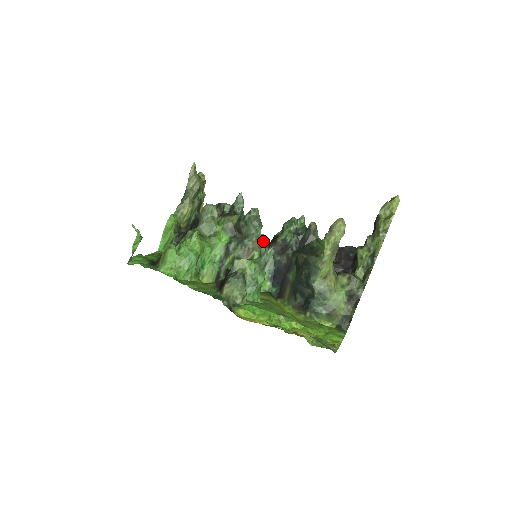
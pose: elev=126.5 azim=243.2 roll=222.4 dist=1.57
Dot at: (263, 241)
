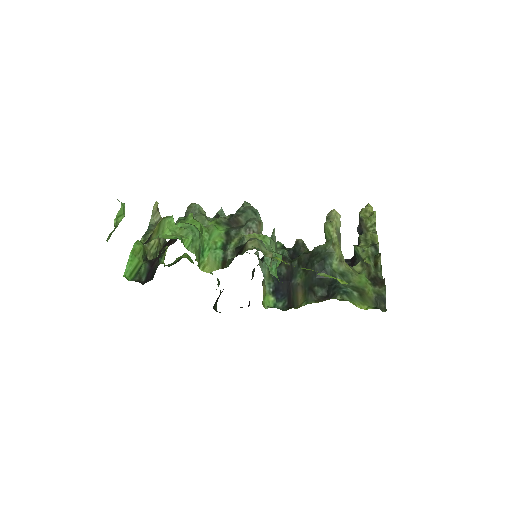
Dot at: occluded
